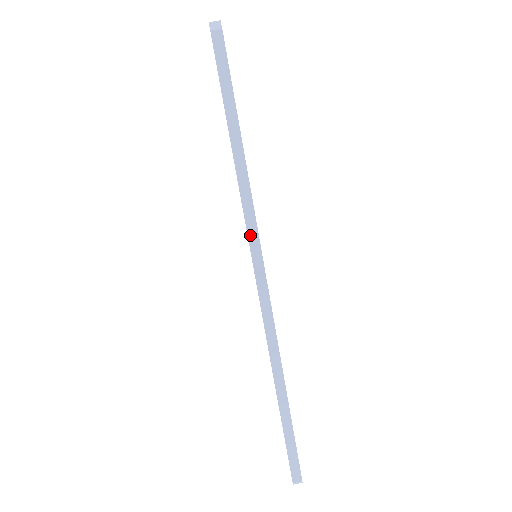
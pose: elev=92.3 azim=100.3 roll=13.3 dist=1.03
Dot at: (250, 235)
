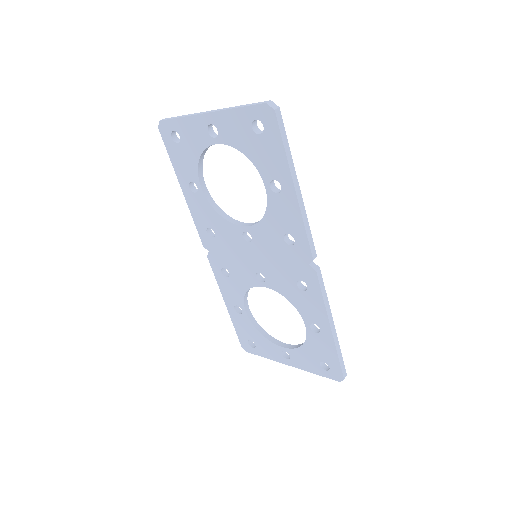
Dot at: (309, 239)
